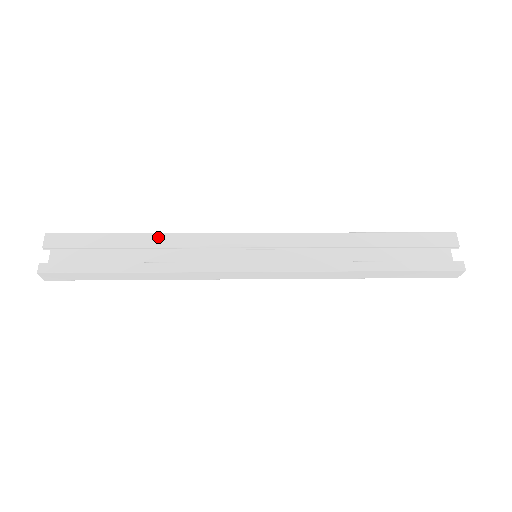
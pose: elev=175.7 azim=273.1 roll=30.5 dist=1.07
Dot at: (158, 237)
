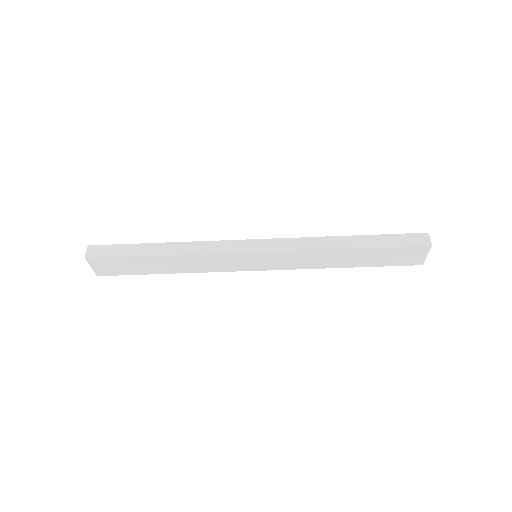
Dot at: occluded
